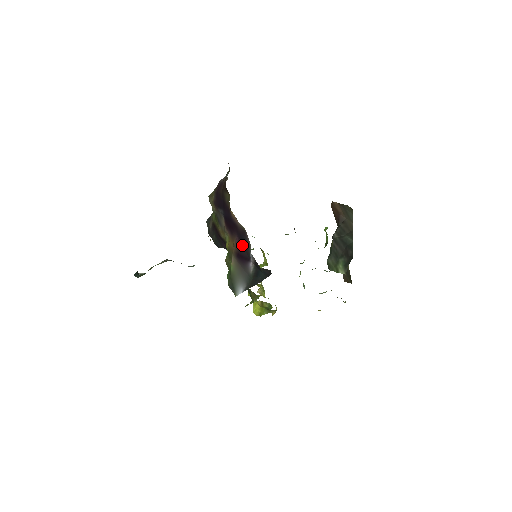
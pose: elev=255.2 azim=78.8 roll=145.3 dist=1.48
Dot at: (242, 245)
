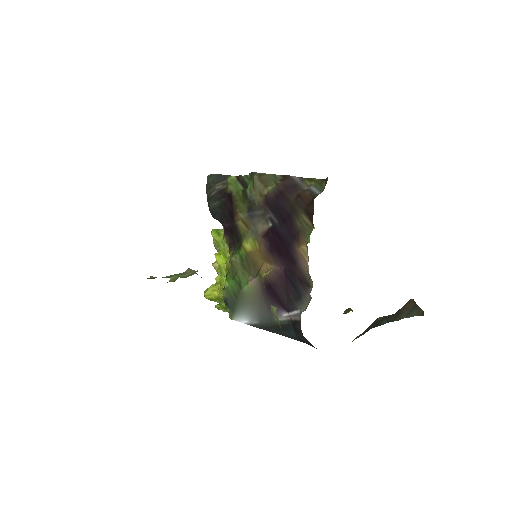
Dot at: (285, 285)
